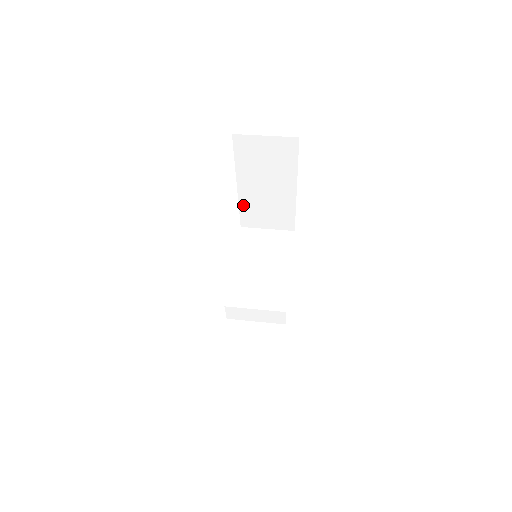
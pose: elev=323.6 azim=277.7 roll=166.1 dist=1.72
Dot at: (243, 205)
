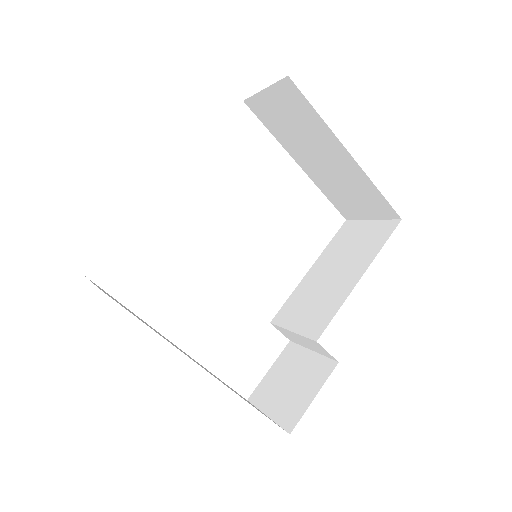
Dot at: (324, 189)
